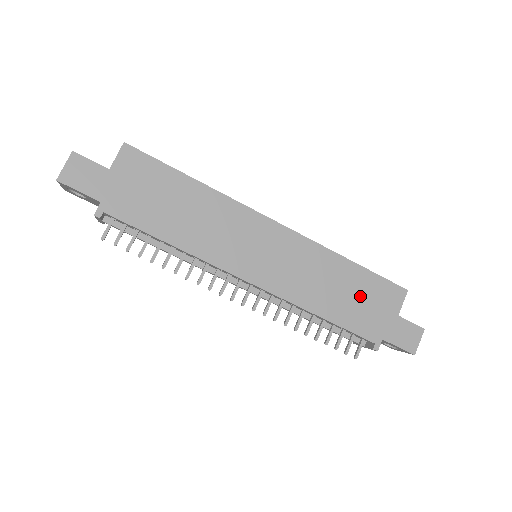
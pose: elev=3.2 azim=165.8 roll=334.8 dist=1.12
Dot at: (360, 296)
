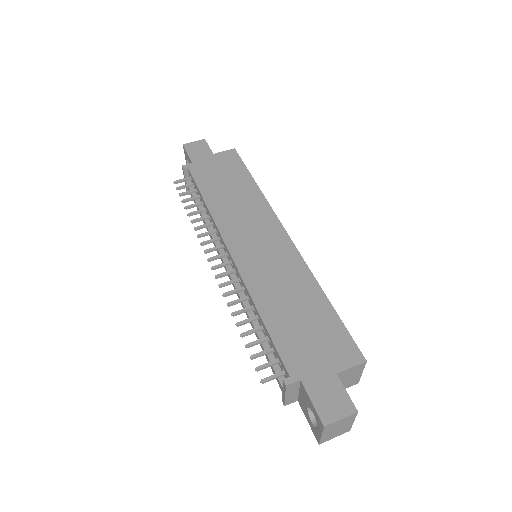
Dot at: (311, 327)
